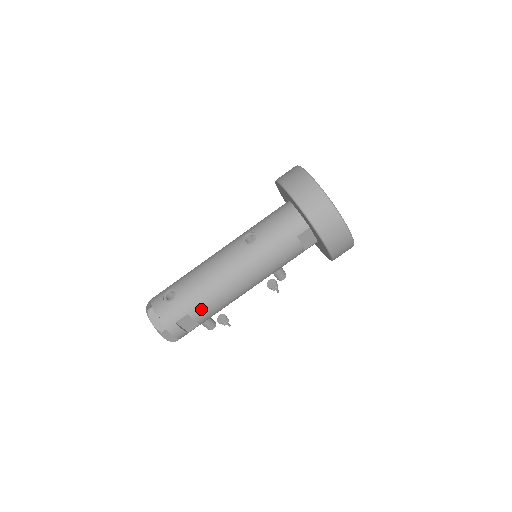
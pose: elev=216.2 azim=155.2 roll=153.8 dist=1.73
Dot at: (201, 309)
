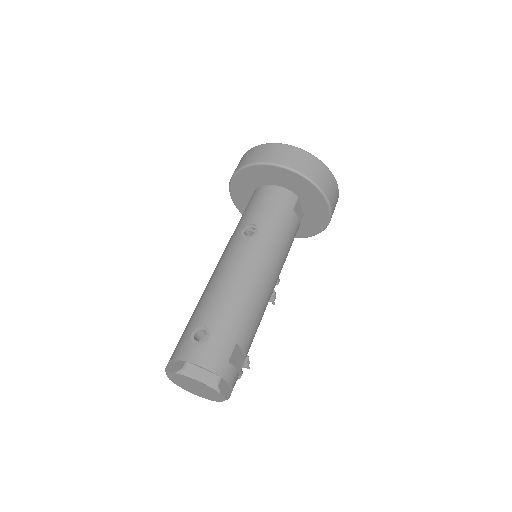
Dot at: (246, 331)
